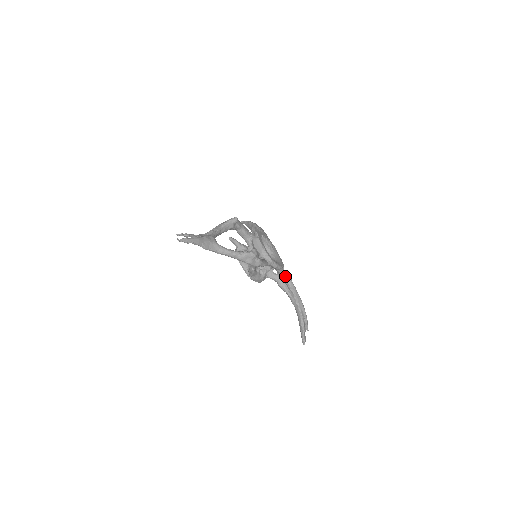
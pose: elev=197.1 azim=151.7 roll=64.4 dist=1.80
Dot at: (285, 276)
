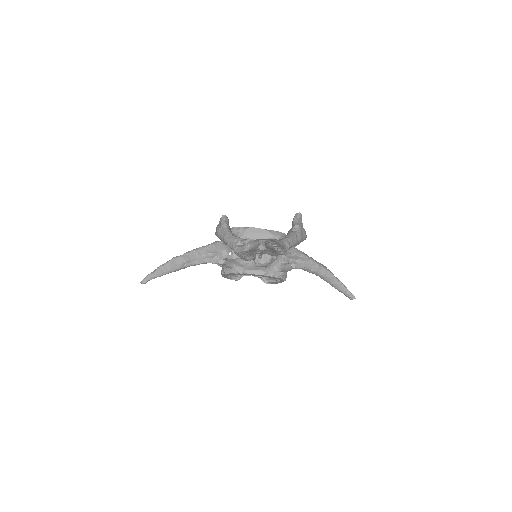
Dot at: occluded
